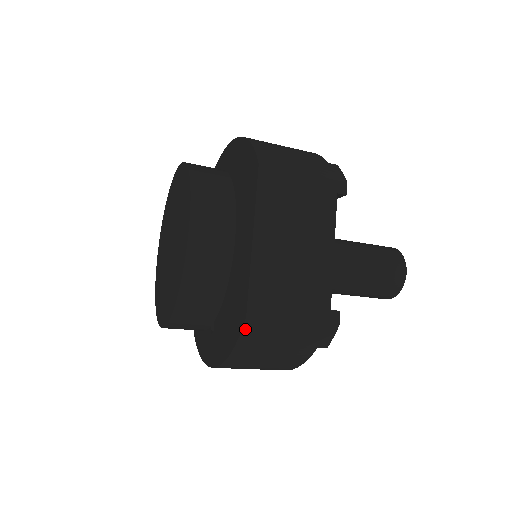
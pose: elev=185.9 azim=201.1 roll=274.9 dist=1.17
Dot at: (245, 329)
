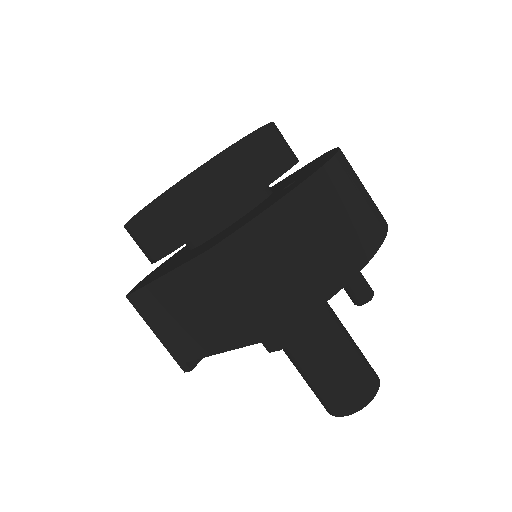
Dot at: occluded
